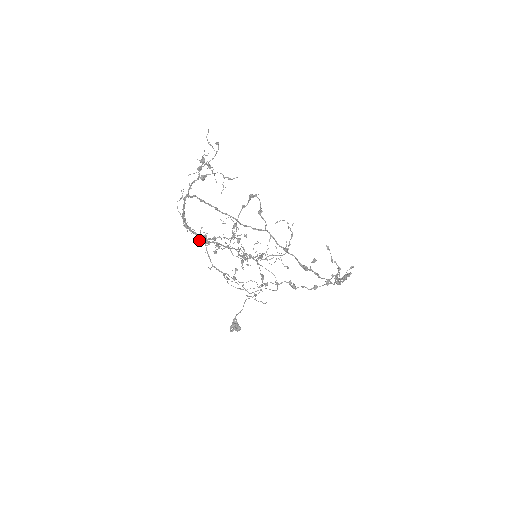
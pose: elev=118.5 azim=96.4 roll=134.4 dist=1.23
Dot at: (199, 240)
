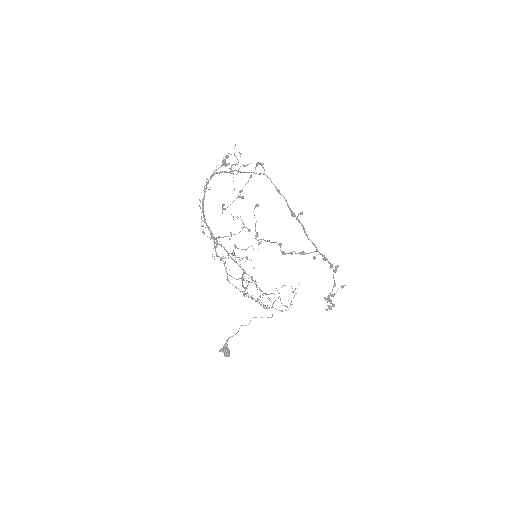
Dot at: occluded
